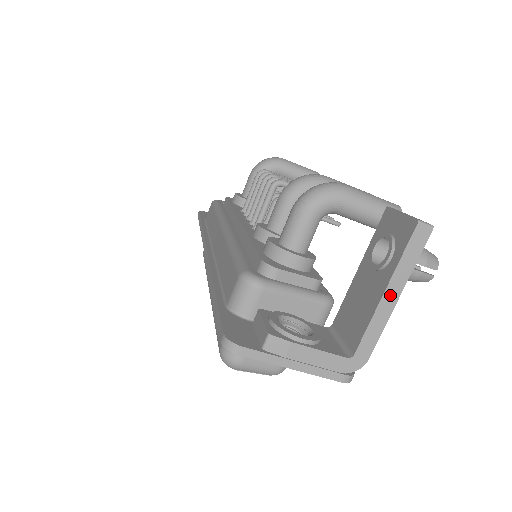
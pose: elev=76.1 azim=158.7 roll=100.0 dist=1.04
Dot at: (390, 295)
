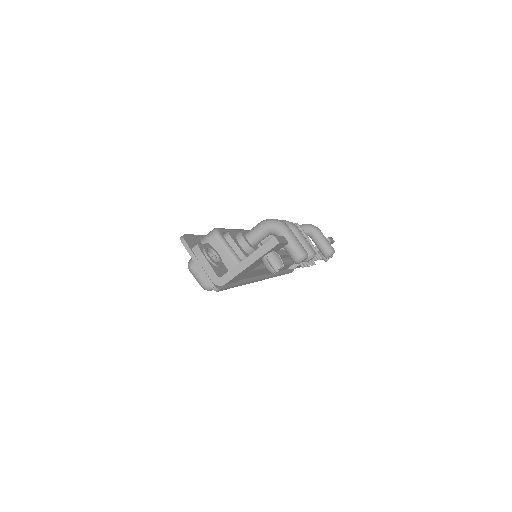
Dot at: (248, 261)
